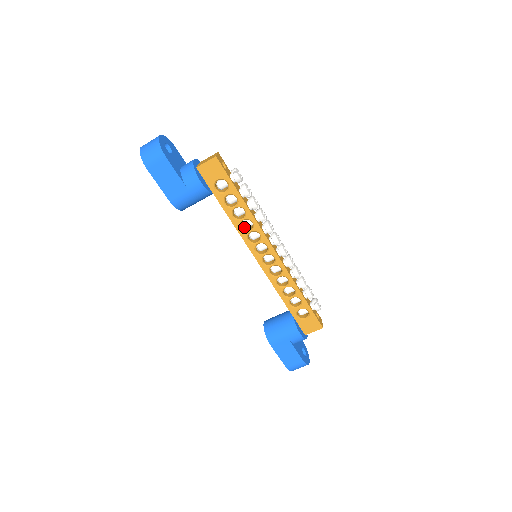
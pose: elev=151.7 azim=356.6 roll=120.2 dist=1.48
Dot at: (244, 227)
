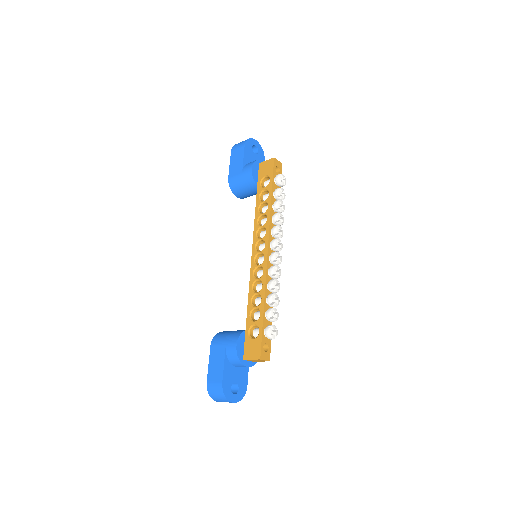
Dot at: (261, 223)
